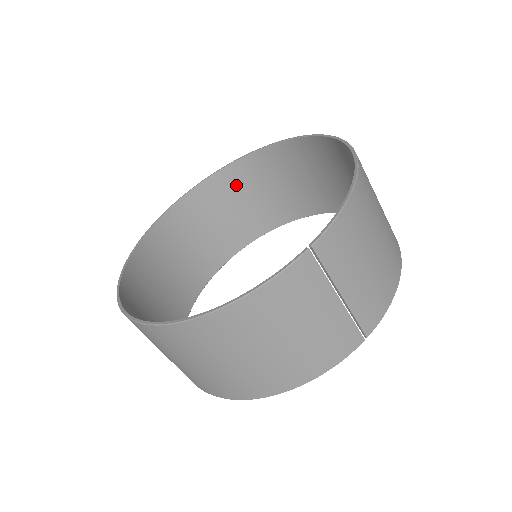
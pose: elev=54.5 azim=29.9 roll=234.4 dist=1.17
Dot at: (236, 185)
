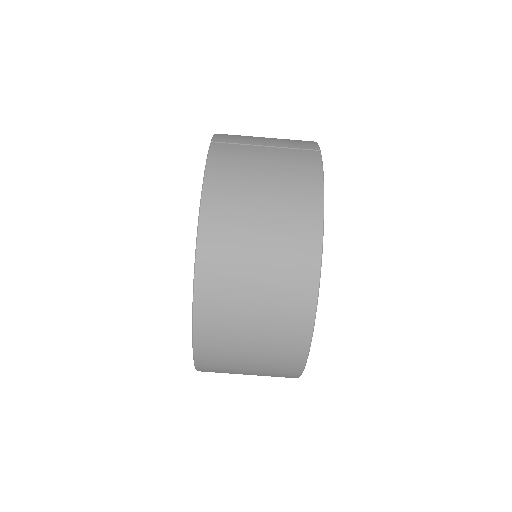
Dot at: occluded
